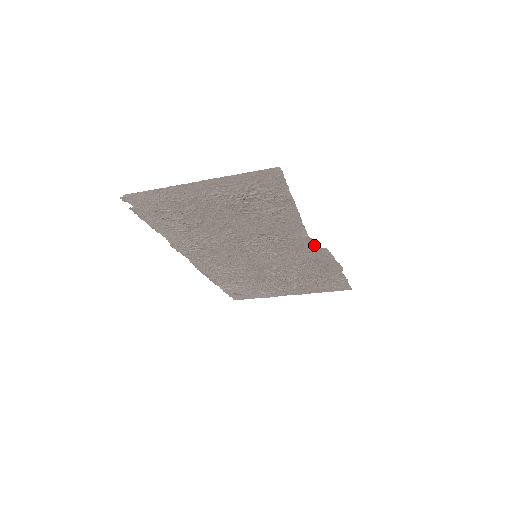
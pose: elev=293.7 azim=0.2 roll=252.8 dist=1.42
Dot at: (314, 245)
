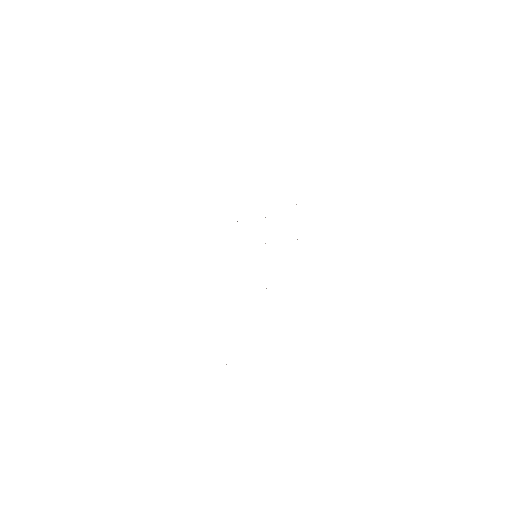
Dot at: occluded
